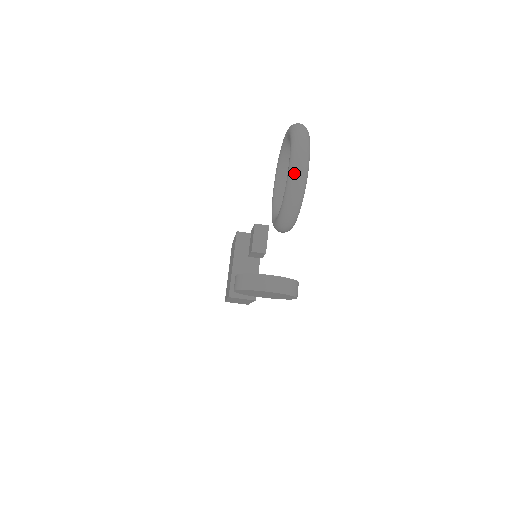
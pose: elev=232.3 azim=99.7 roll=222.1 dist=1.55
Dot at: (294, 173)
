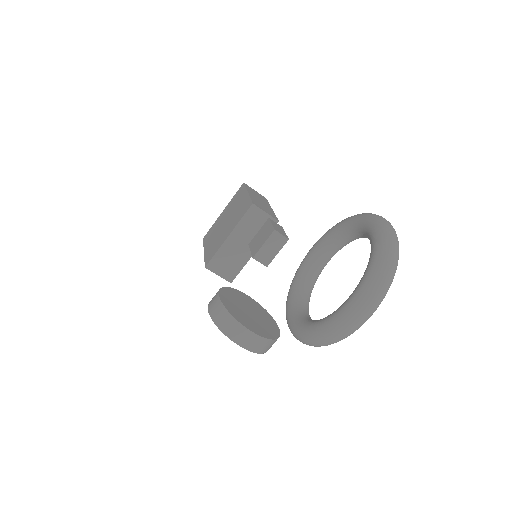
Dot at: (343, 325)
